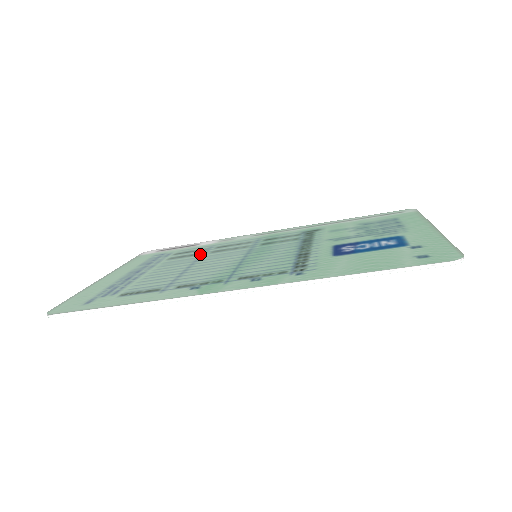
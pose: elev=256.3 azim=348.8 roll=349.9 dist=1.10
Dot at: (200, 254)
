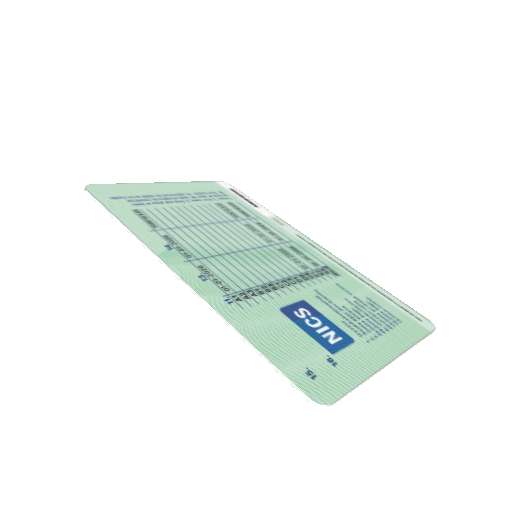
Dot at: (237, 218)
